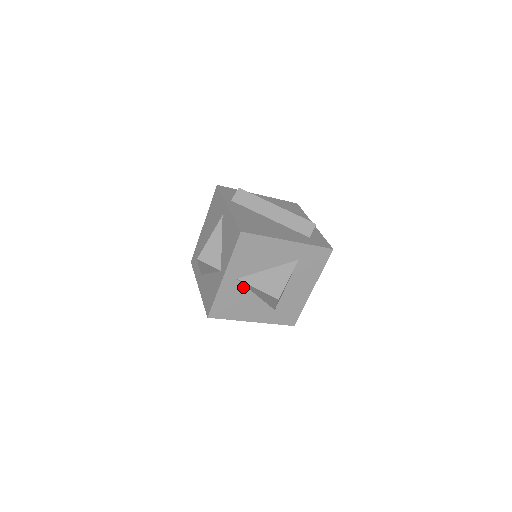
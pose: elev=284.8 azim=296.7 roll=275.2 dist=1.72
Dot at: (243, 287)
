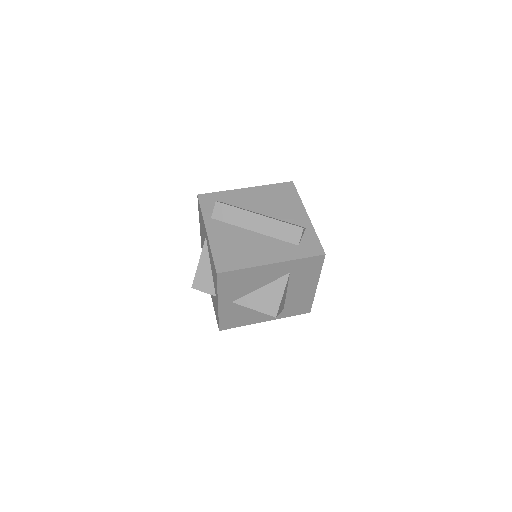
Dot at: occluded
